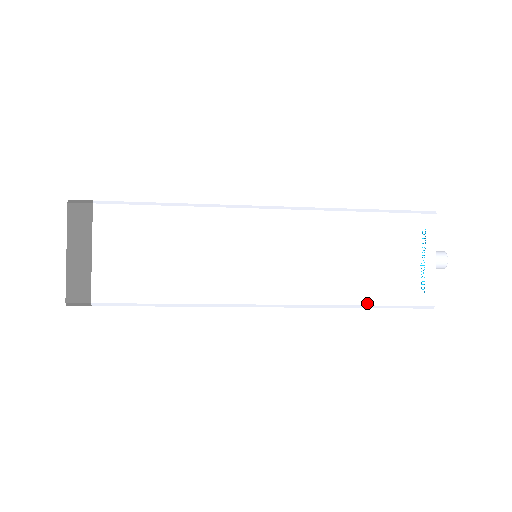
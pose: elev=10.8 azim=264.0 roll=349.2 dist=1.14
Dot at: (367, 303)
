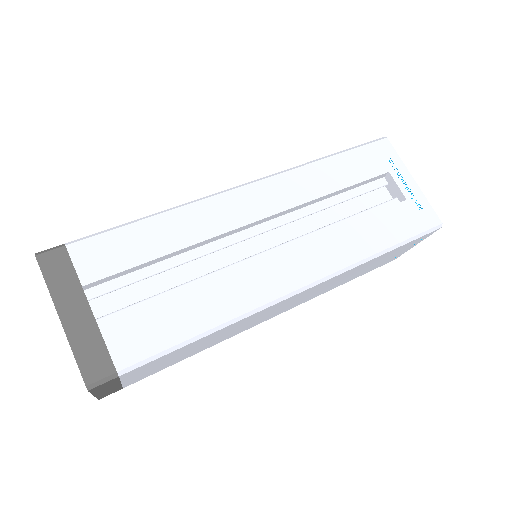
Dot at: occluded
